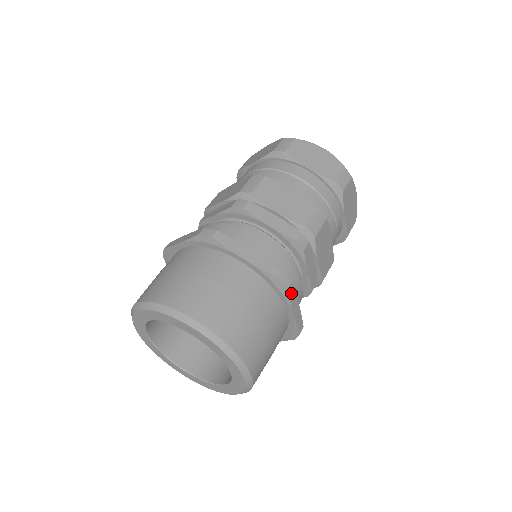
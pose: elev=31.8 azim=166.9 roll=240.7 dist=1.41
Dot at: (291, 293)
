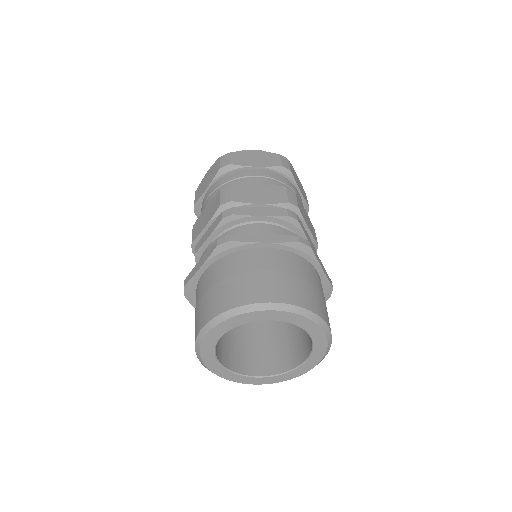
Dot at: occluded
